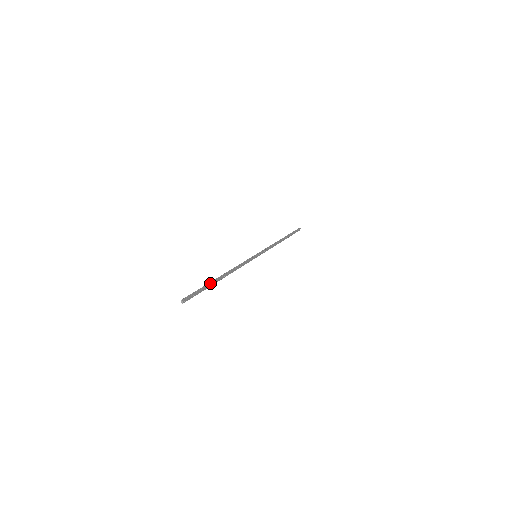
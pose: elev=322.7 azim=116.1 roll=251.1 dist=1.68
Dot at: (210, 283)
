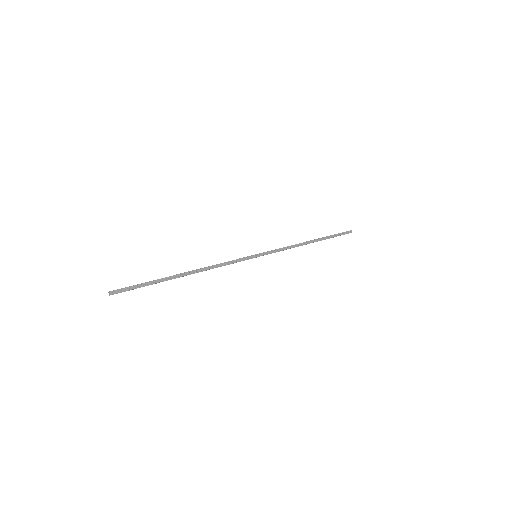
Dot at: (161, 278)
